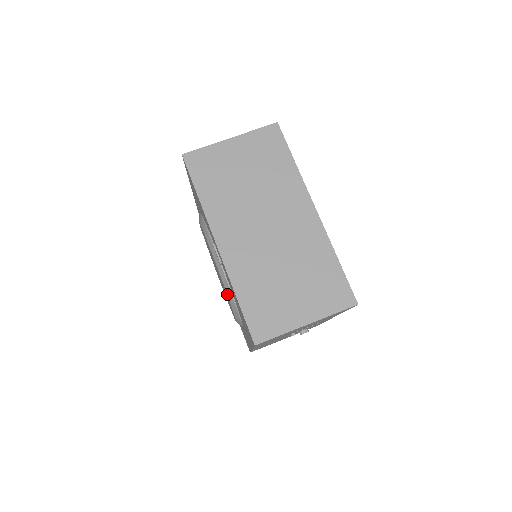
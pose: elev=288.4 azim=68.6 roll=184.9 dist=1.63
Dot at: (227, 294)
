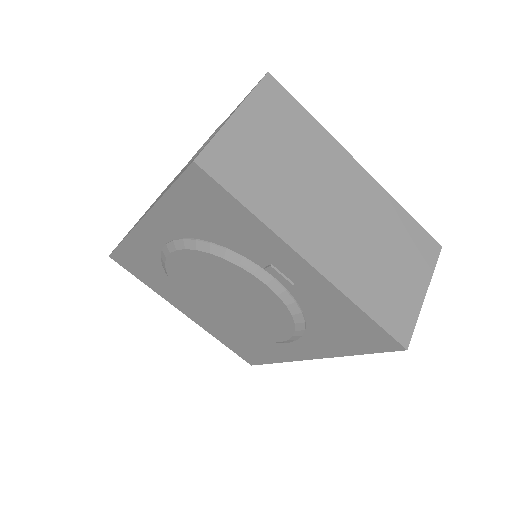
Dot at: (293, 317)
